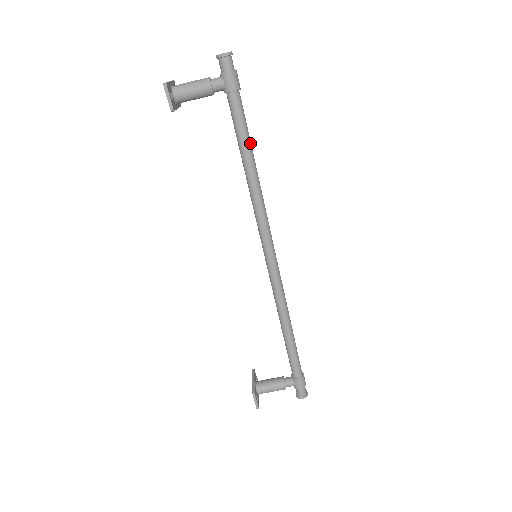
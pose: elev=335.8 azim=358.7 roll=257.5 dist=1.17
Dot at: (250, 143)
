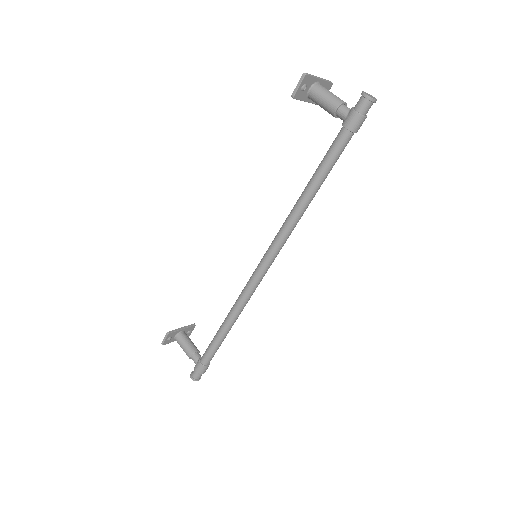
Dot at: (324, 177)
